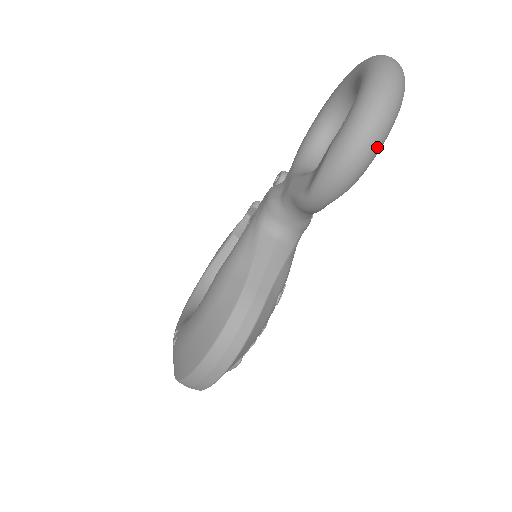
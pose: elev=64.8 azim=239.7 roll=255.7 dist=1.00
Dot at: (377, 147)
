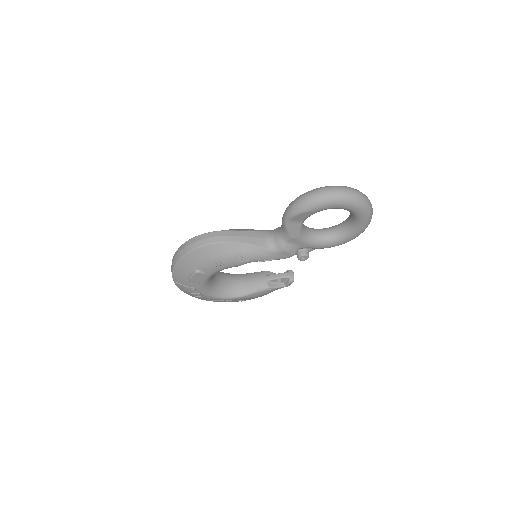
Dot at: (318, 200)
